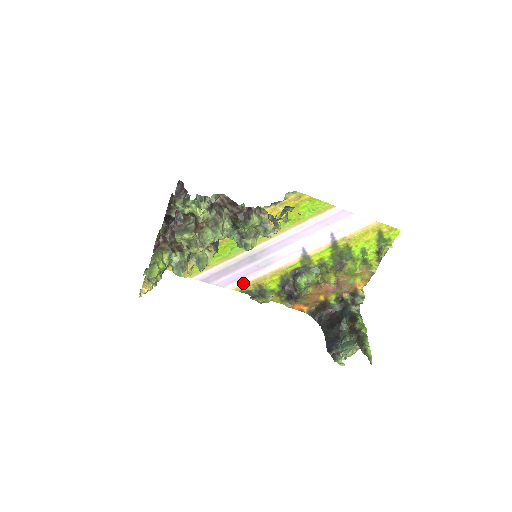
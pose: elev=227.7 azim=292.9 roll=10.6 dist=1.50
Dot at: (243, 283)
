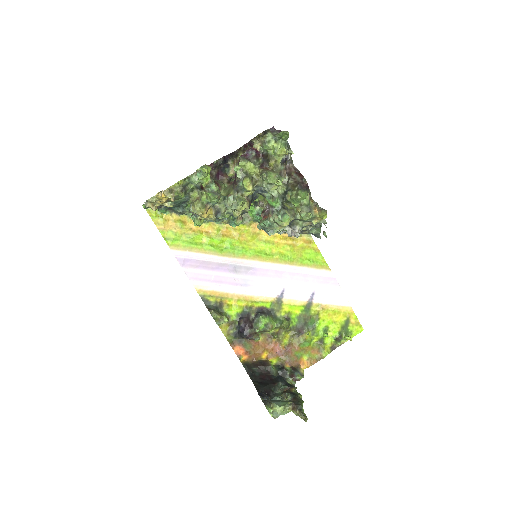
Dot at: (210, 289)
